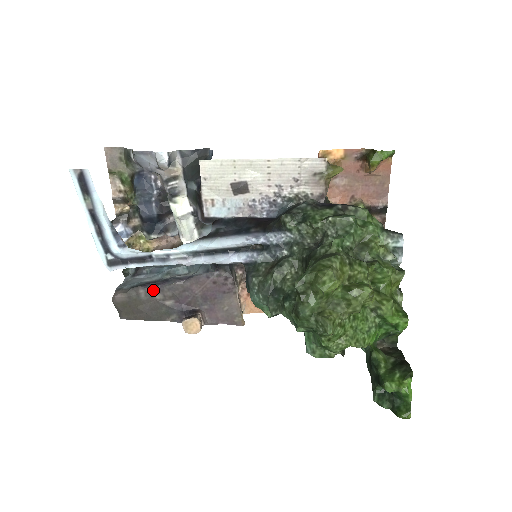
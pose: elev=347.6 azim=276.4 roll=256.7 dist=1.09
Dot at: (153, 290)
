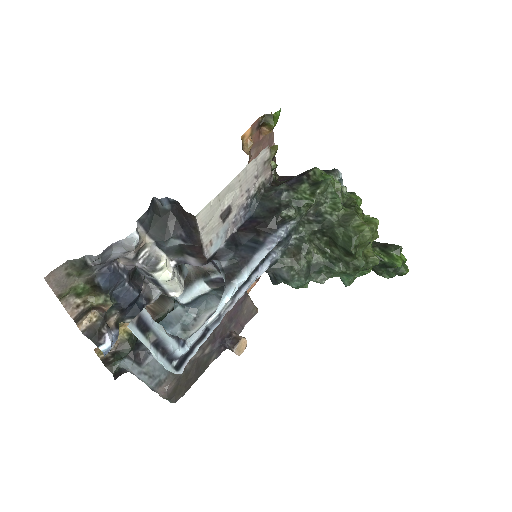
Dot at: occluded
